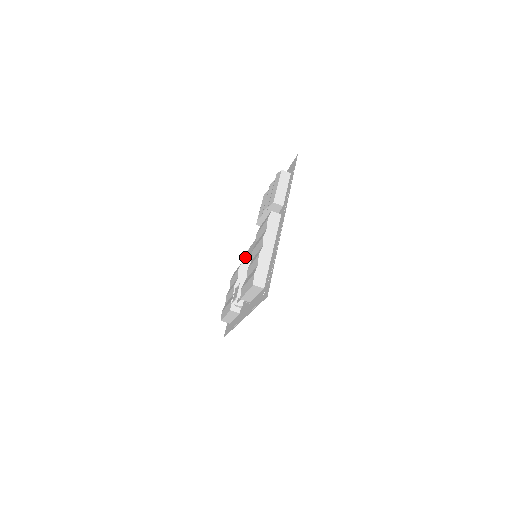
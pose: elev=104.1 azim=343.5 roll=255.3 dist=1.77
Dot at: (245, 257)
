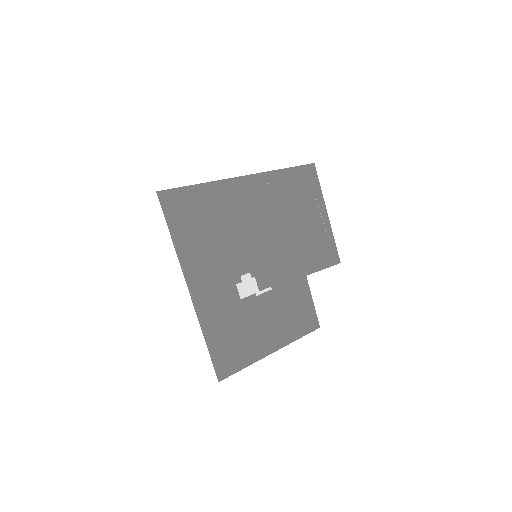
Dot at: (311, 324)
